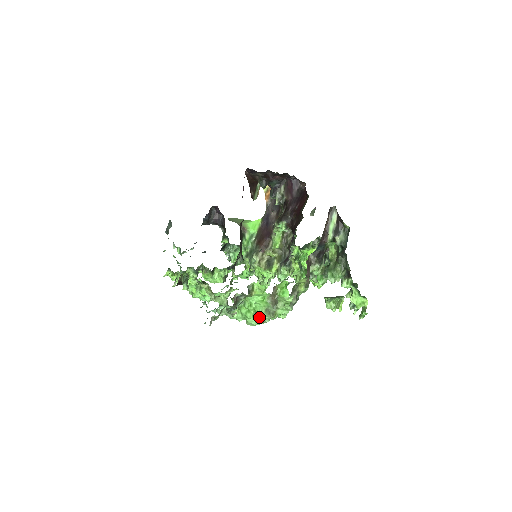
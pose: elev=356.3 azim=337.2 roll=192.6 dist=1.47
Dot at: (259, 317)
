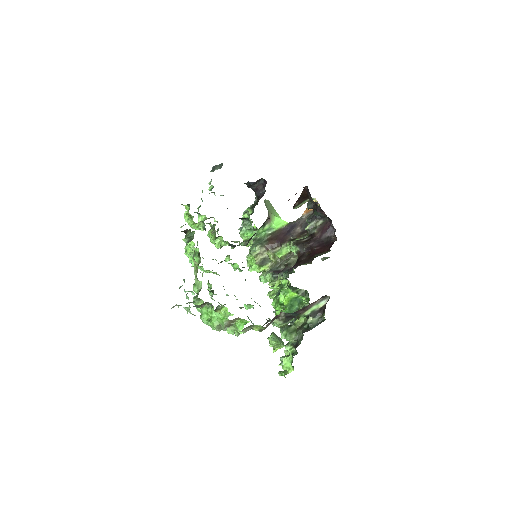
Dot at: (210, 324)
